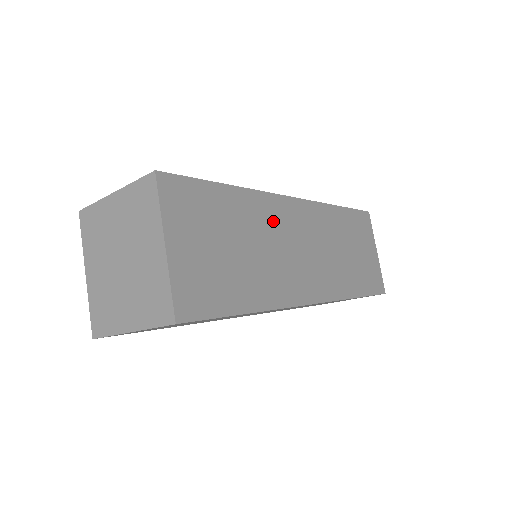
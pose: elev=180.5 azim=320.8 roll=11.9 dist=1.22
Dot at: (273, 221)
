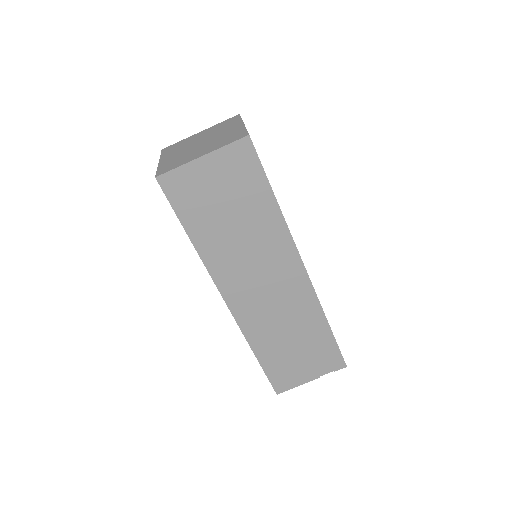
Dot at: occluded
